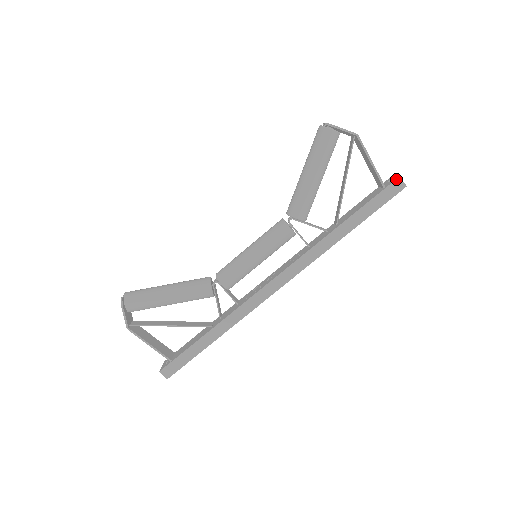
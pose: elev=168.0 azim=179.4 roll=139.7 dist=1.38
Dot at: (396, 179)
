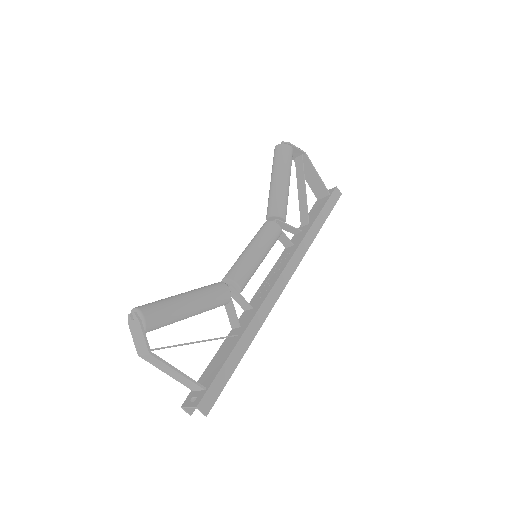
Dot at: (335, 188)
